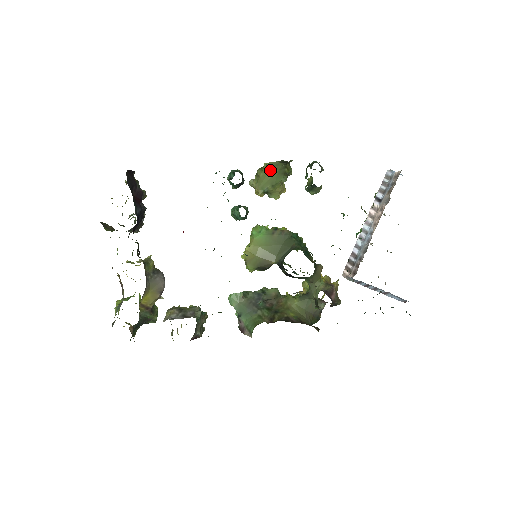
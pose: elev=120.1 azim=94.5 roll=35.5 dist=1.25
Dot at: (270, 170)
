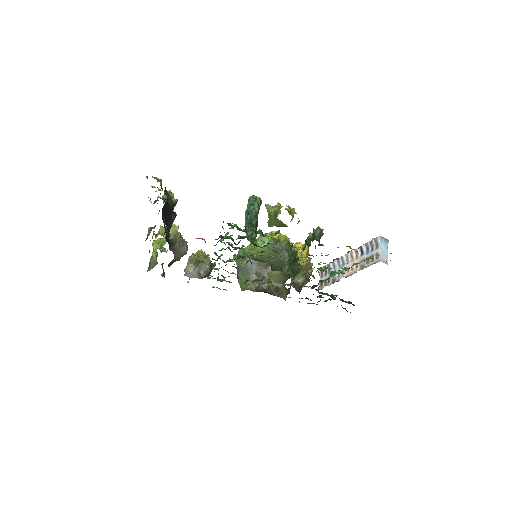
Dot at: (280, 224)
